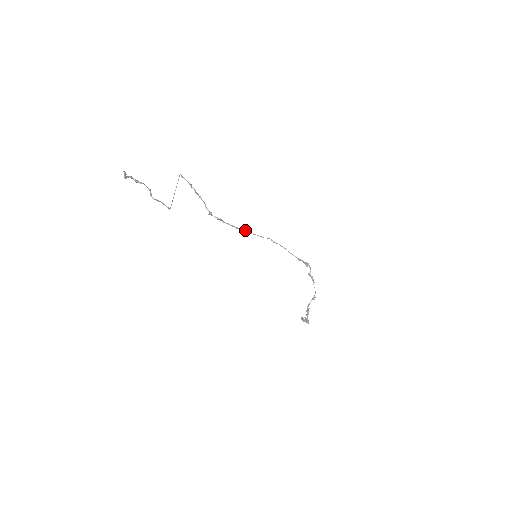
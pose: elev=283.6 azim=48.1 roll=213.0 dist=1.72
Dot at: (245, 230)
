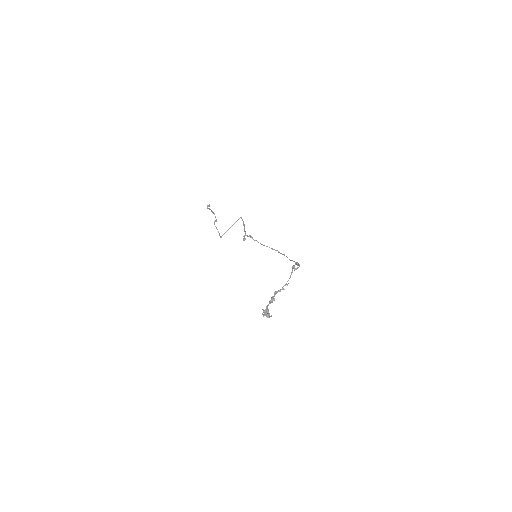
Dot at: (261, 244)
